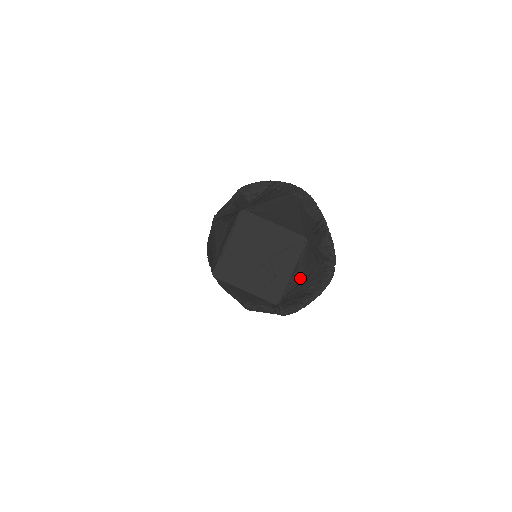
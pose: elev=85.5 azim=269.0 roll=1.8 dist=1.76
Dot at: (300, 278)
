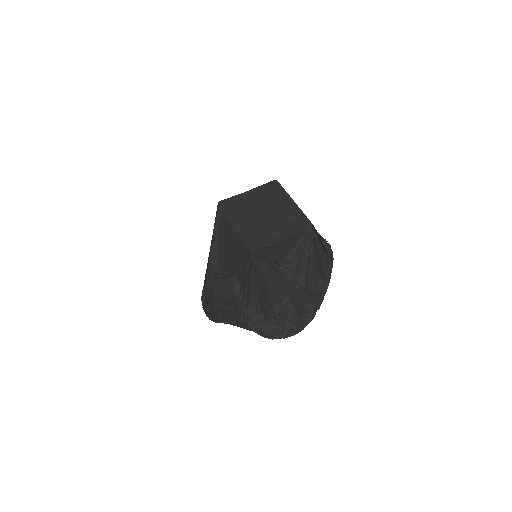
Dot at: occluded
